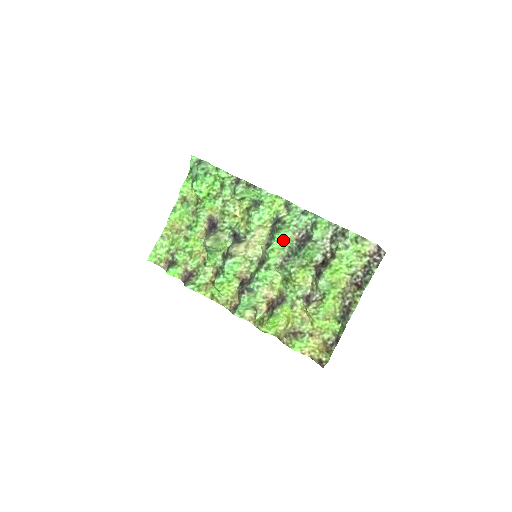
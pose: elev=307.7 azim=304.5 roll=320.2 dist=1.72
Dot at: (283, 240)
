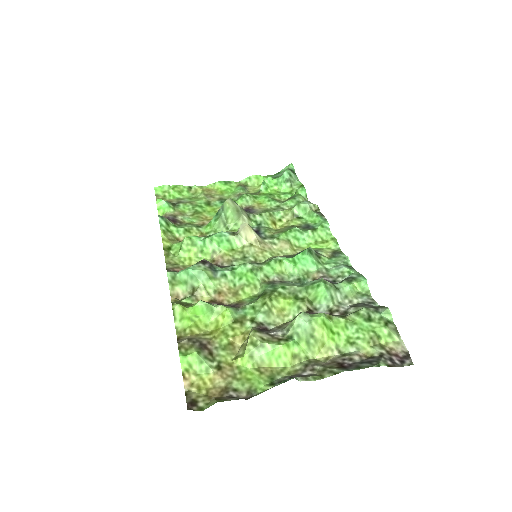
Dot at: (301, 265)
